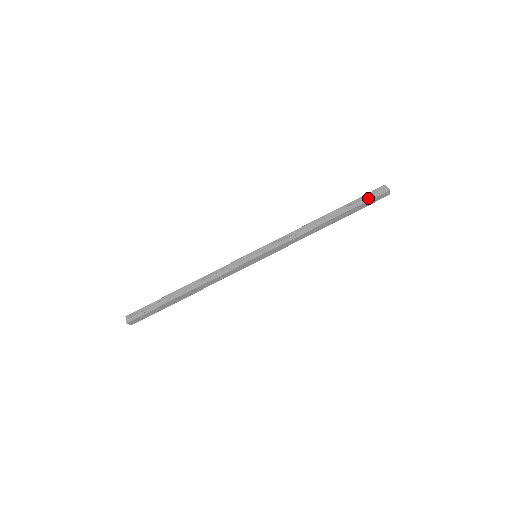
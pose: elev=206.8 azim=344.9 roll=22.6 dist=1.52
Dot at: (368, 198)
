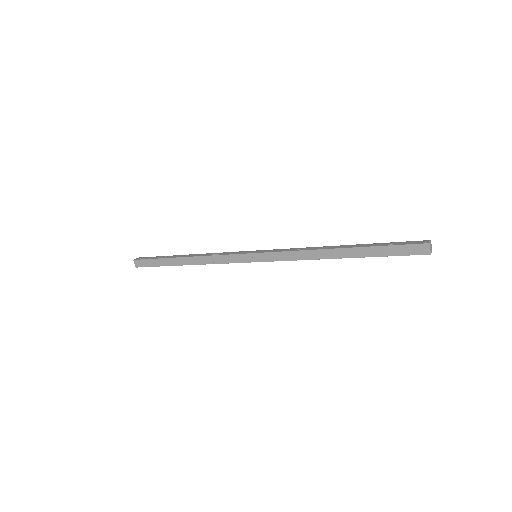
Dot at: (398, 244)
